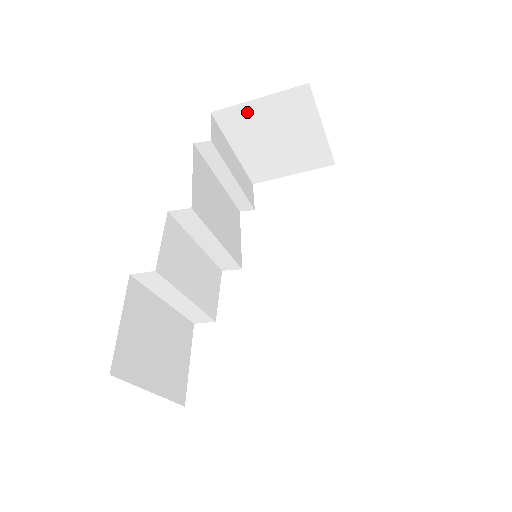
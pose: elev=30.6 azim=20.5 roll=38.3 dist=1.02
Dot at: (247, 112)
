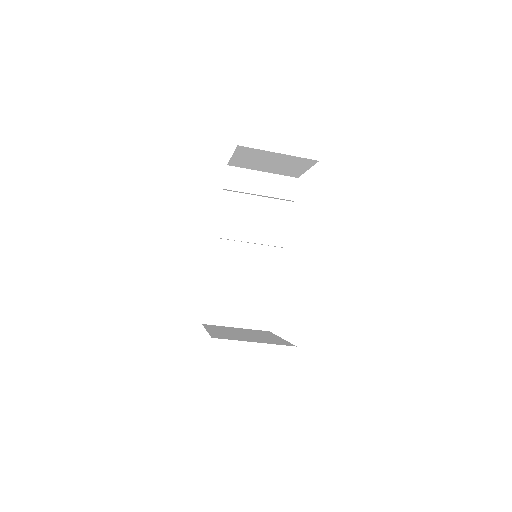
Dot at: (238, 160)
